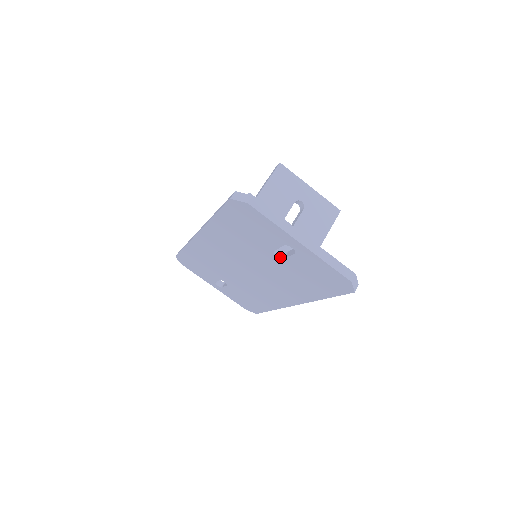
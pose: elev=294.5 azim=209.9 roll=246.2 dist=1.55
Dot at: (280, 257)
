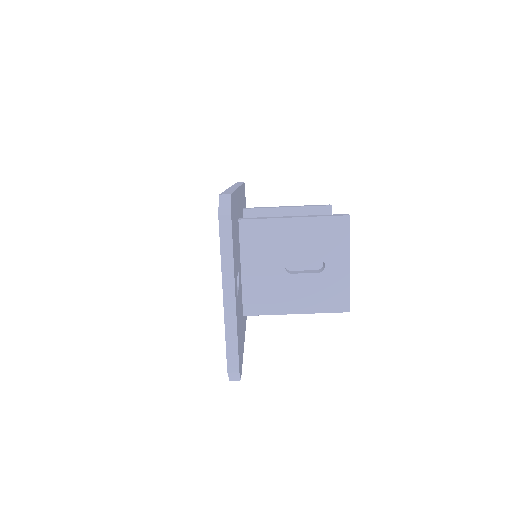
Dot at: occluded
